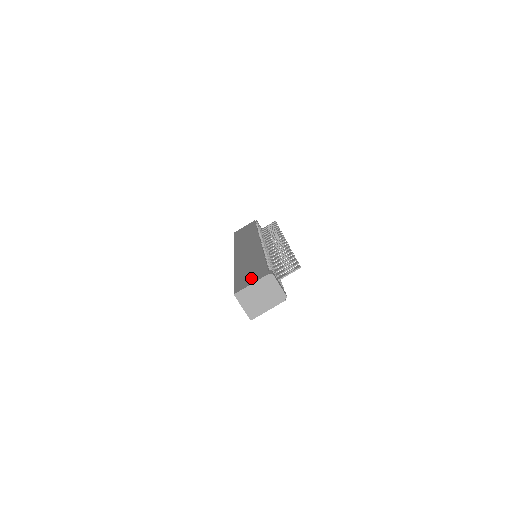
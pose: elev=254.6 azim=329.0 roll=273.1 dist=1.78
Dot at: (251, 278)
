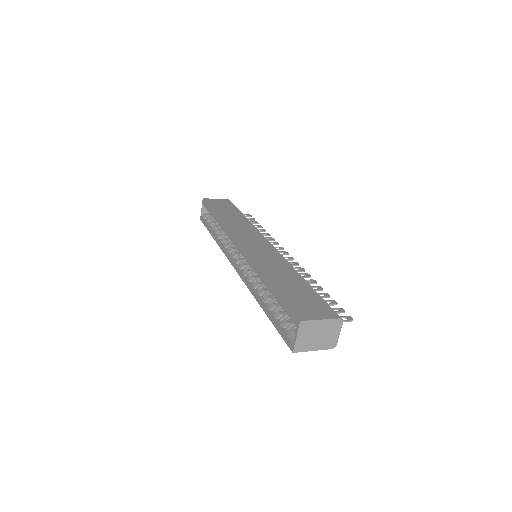
Dot at: (313, 308)
